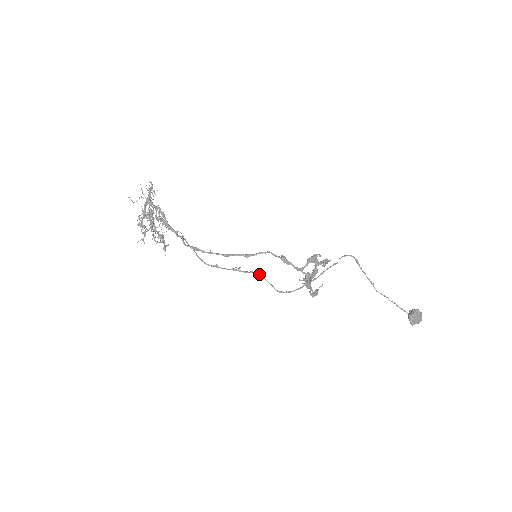
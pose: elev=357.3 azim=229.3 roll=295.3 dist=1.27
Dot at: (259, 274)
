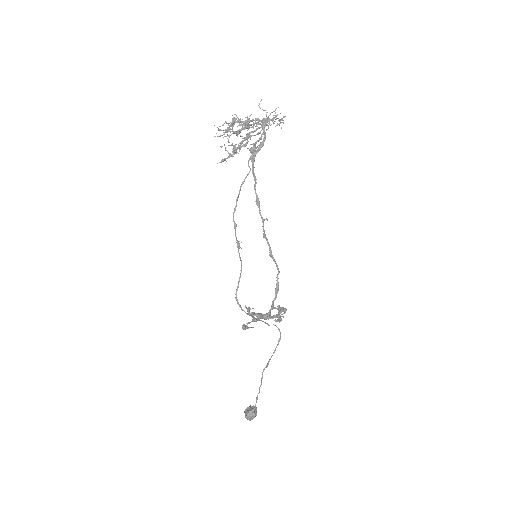
Dot at: occluded
